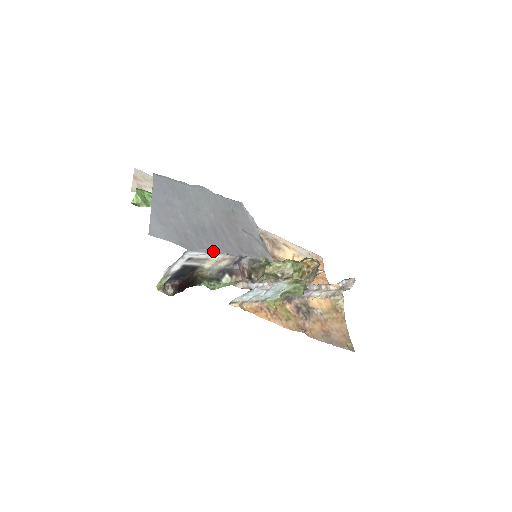
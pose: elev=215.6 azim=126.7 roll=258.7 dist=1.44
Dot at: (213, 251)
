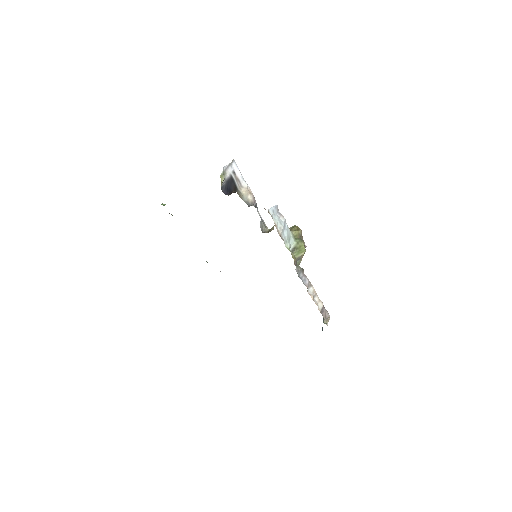
Dot at: (244, 180)
